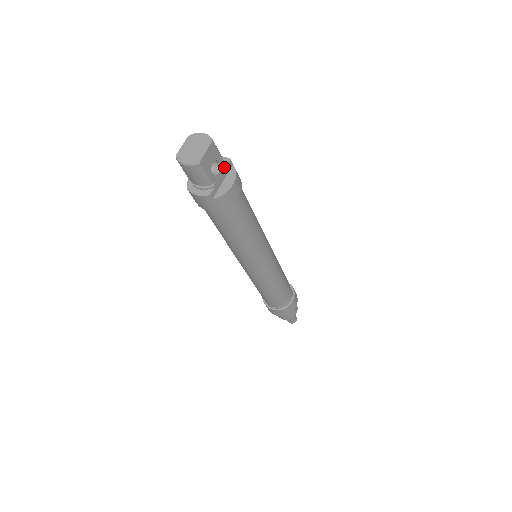
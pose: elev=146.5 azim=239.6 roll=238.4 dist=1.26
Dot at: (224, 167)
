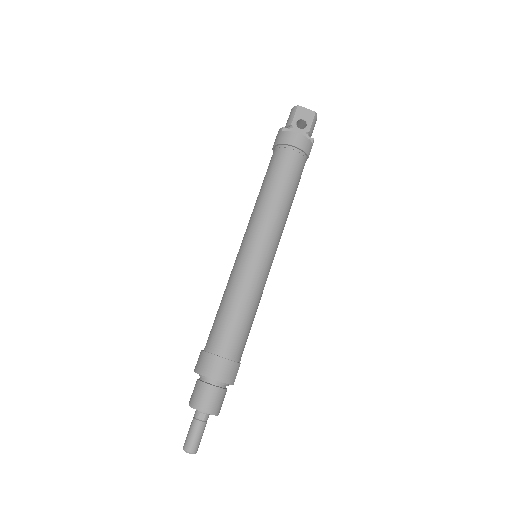
Dot at: (306, 134)
